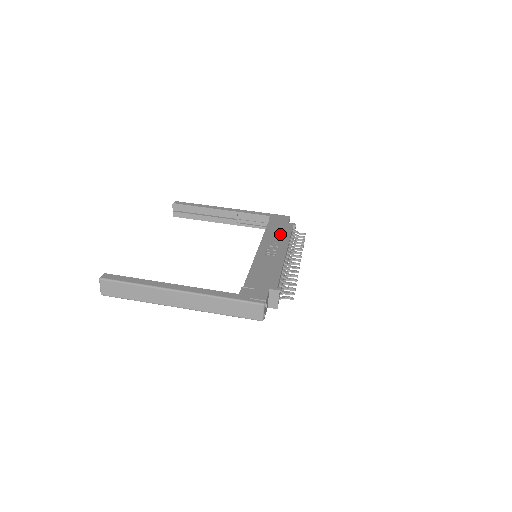
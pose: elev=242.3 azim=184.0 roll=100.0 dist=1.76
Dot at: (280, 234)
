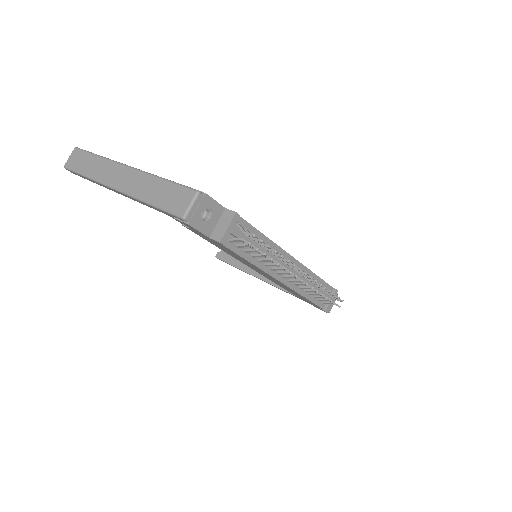
Dot at: occluded
